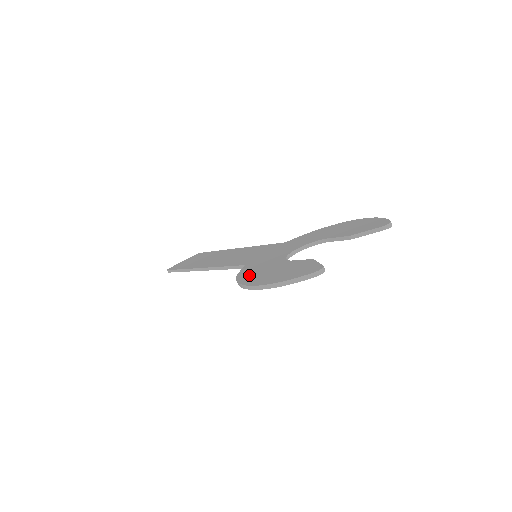
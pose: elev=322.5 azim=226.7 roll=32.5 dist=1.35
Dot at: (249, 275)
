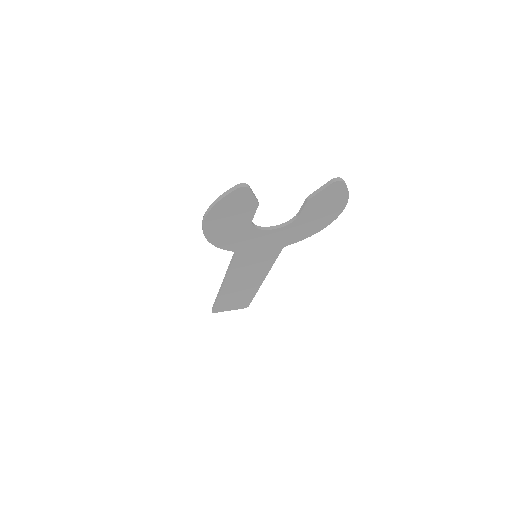
Dot at: occluded
